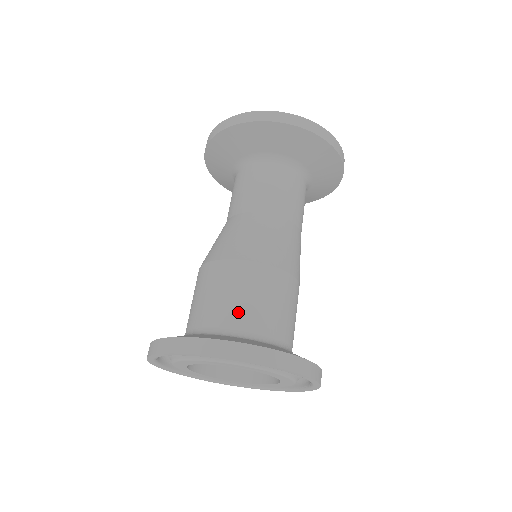
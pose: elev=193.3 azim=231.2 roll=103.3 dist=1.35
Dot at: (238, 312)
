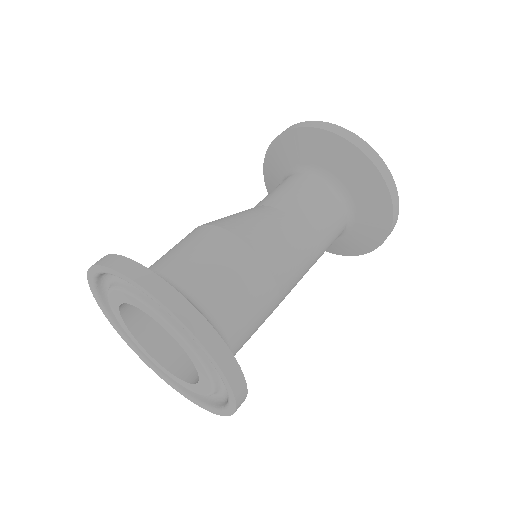
Dot at: (179, 263)
